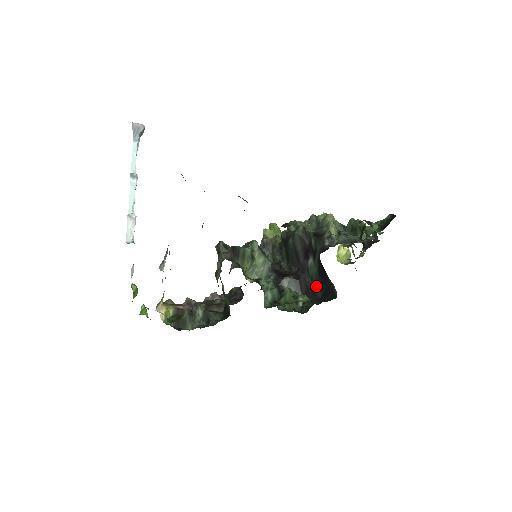
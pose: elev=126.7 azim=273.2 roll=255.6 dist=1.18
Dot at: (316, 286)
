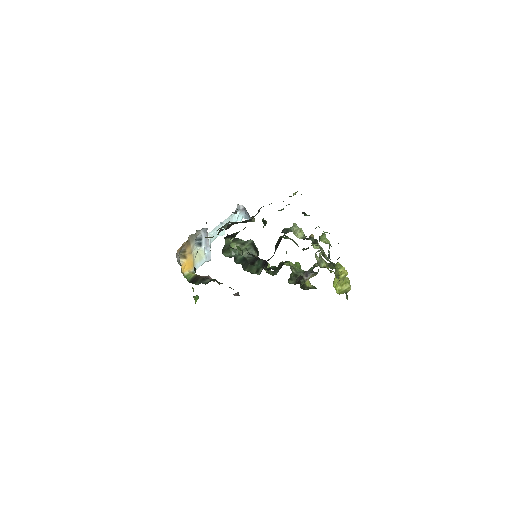
Dot at: occluded
